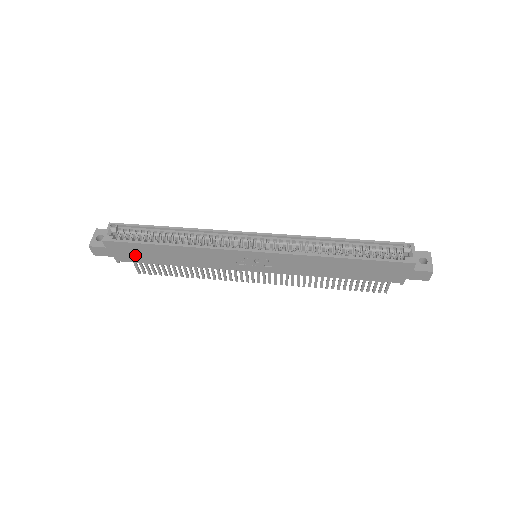
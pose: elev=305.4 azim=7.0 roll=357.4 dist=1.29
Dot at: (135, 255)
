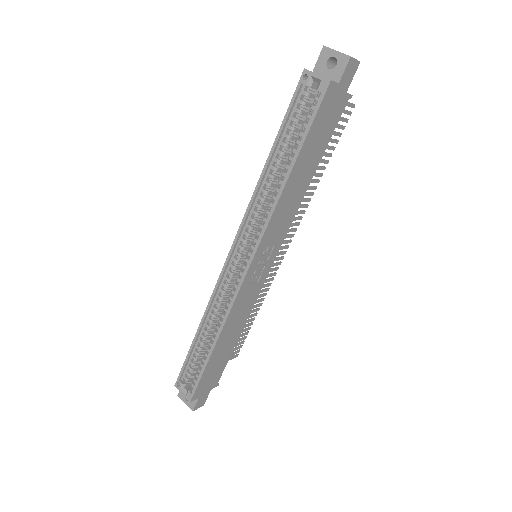
Dot at: (215, 373)
